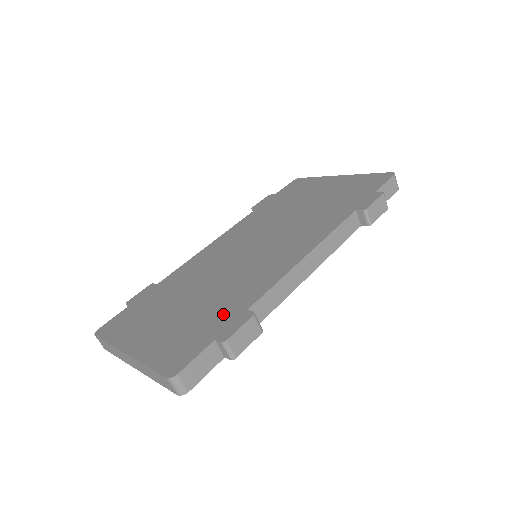
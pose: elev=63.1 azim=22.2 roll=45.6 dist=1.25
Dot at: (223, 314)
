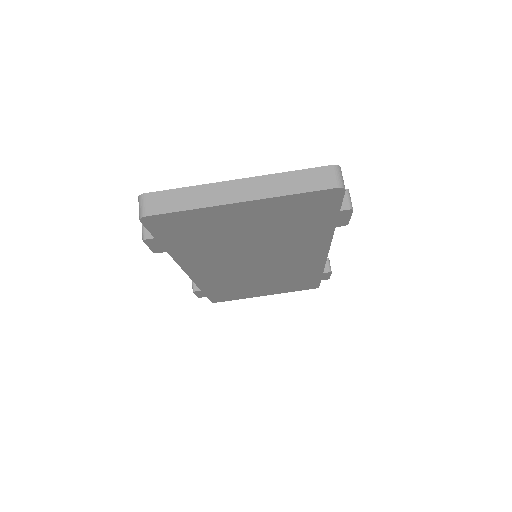
Dot at: occluded
